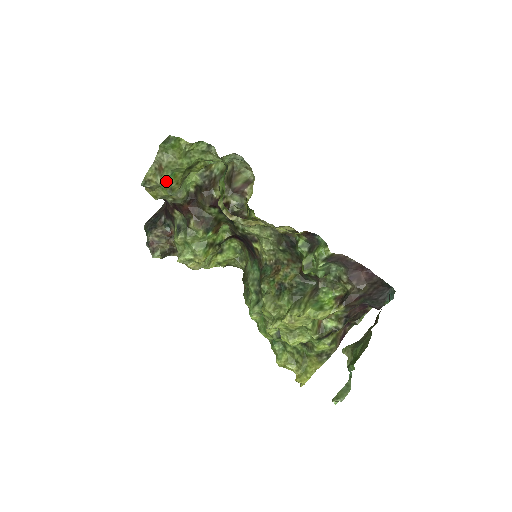
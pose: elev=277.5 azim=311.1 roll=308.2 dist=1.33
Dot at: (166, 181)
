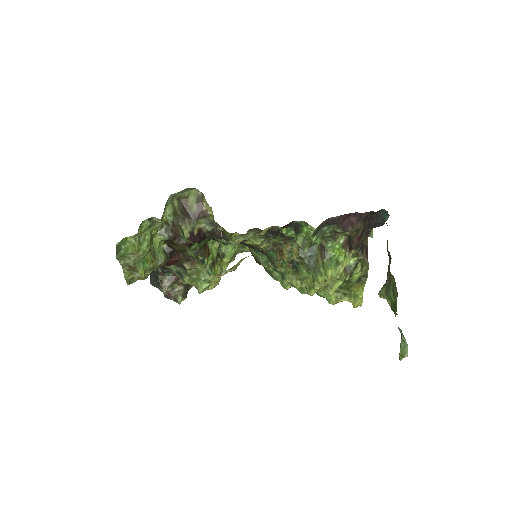
Dot at: (144, 271)
